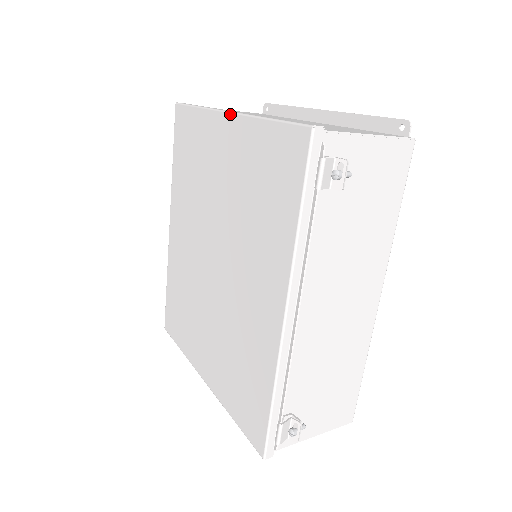
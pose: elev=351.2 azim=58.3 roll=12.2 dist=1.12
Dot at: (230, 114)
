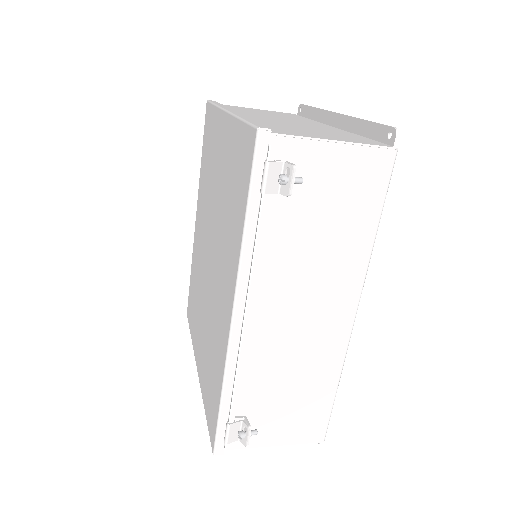
Dot at: (226, 113)
